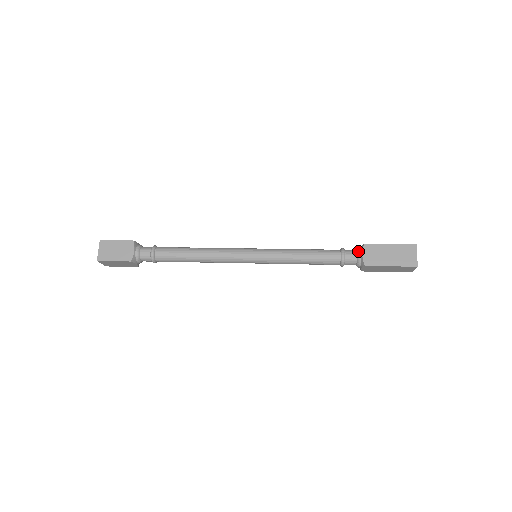
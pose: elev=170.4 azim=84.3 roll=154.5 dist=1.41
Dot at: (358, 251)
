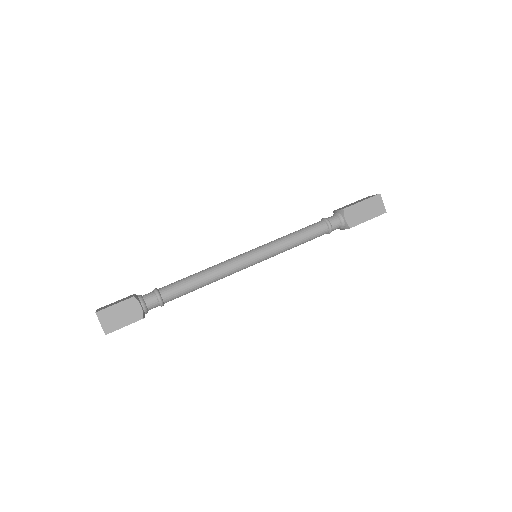
Dot at: (340, 217)
